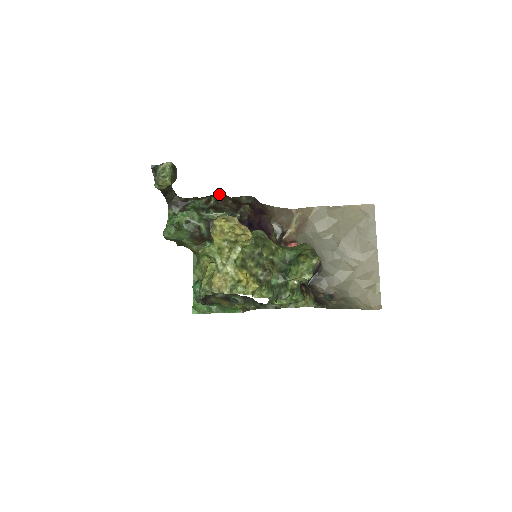
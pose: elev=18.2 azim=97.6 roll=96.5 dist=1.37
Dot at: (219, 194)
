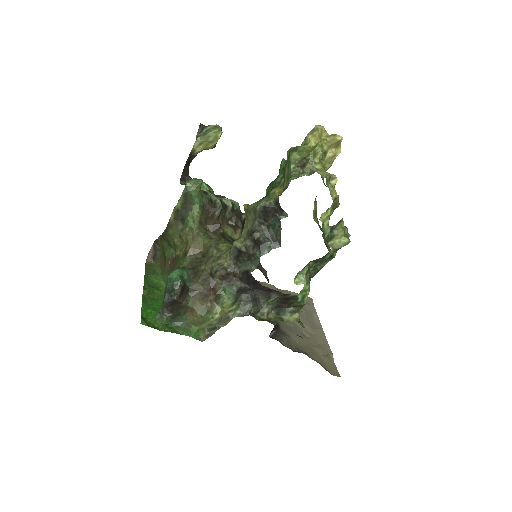
Dot at: occluded
